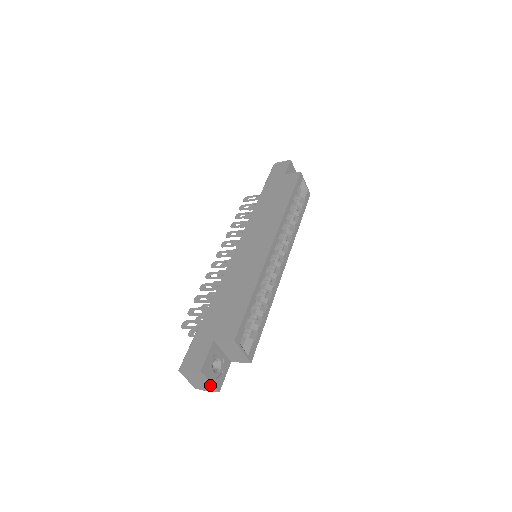
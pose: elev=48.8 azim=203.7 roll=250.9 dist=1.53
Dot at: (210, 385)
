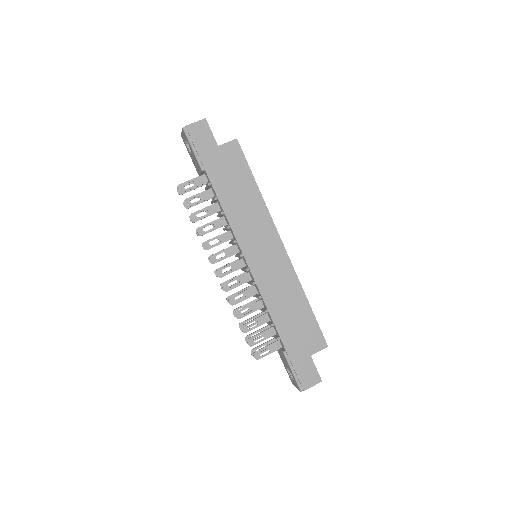
Dot at: occluded
